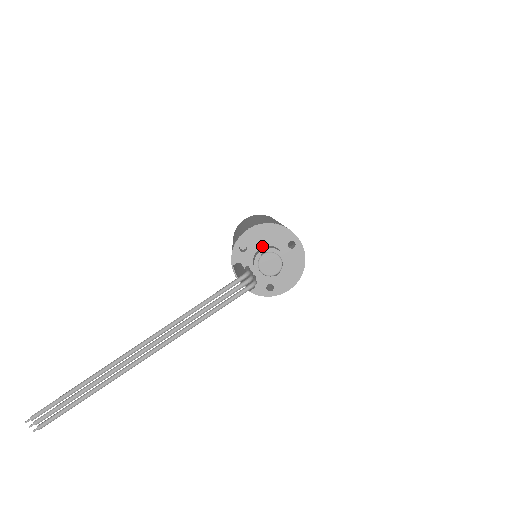
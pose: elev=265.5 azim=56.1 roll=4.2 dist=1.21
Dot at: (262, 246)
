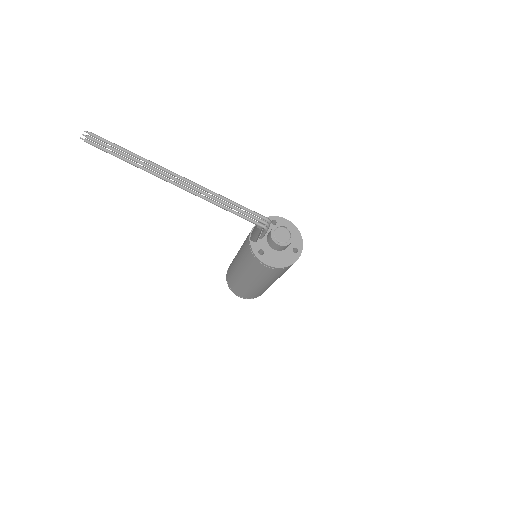
Dot at: occluded
